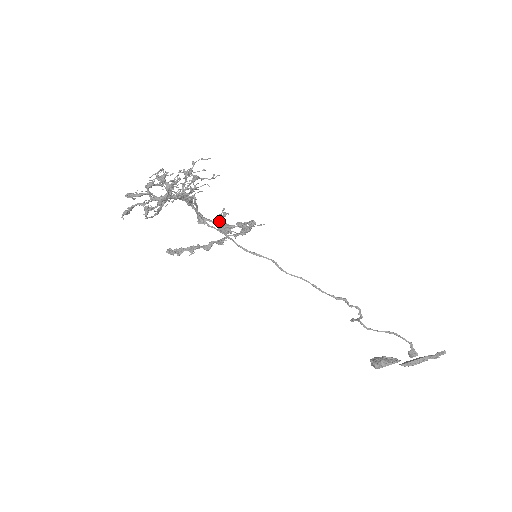
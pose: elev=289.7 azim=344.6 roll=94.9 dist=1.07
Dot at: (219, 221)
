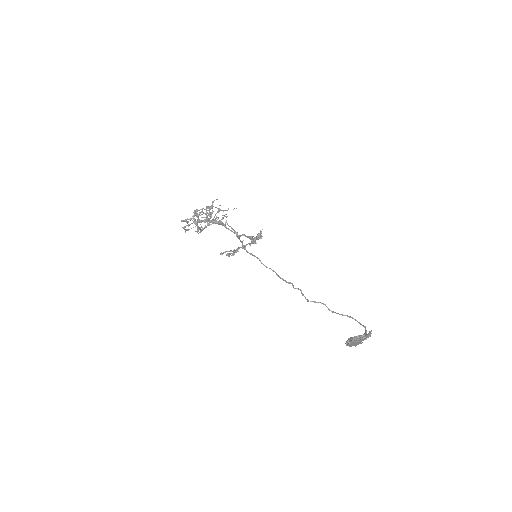
Dot at: occluded
